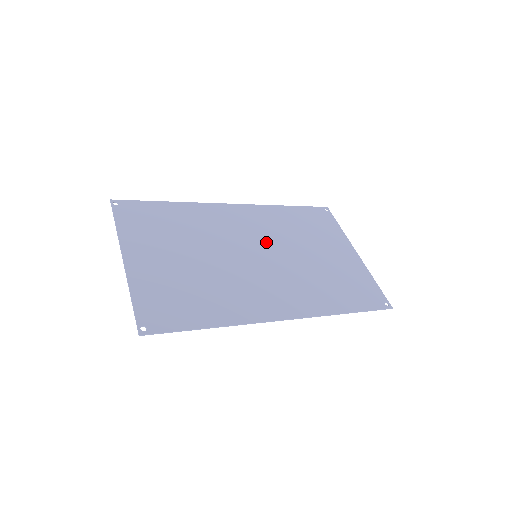
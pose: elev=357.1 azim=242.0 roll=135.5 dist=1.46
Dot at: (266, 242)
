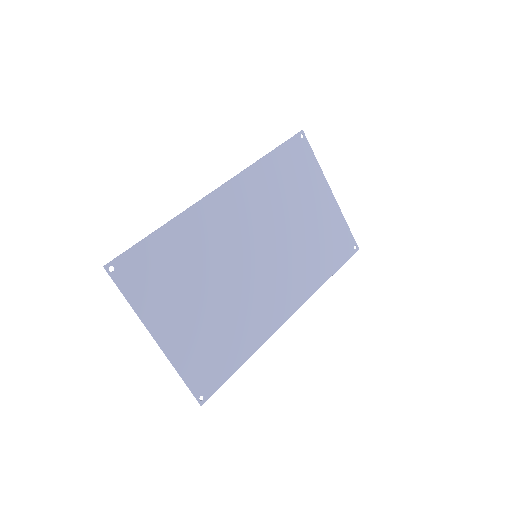
Dot at: (260, 230)
